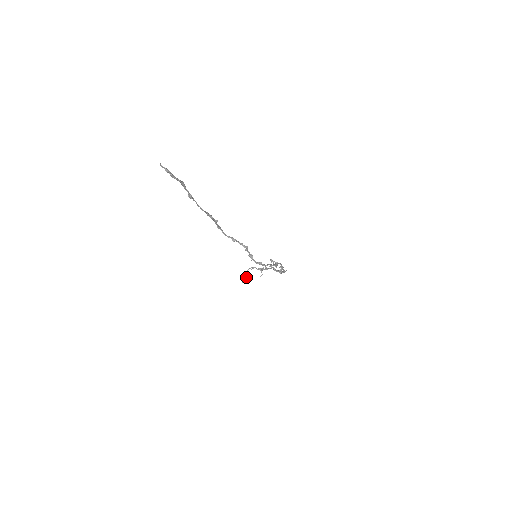
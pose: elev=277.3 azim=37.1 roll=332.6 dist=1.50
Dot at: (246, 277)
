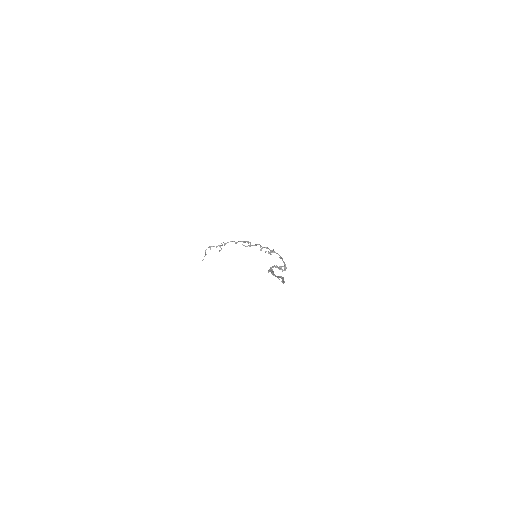
Dot at: occluded
